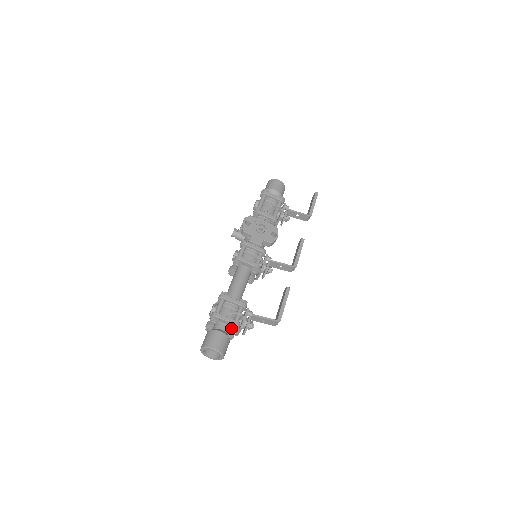
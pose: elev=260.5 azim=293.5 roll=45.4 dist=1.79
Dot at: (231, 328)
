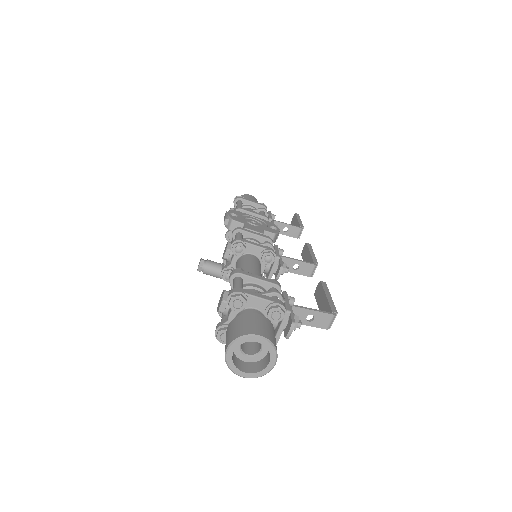
Dot at: (272, 310)
